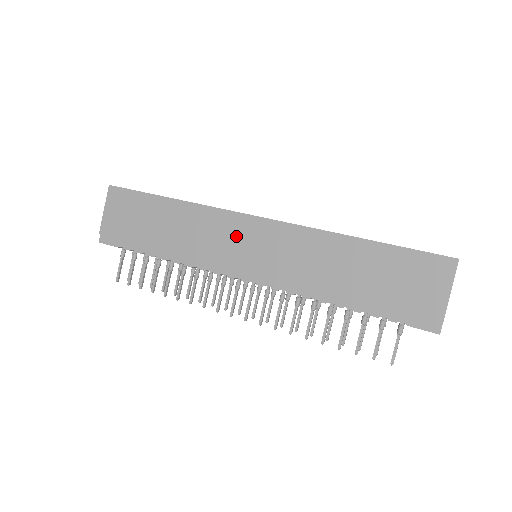
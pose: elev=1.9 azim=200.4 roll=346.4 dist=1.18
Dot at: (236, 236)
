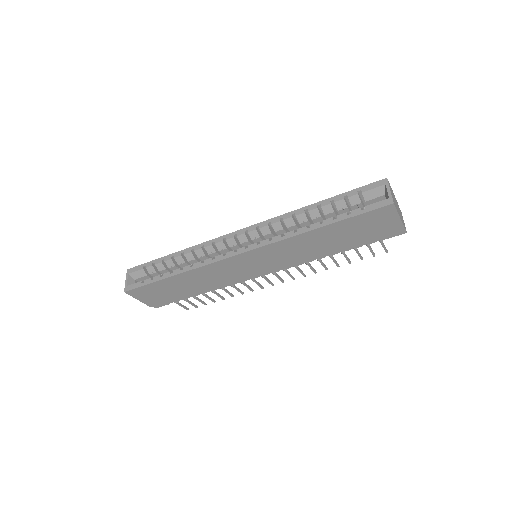
Dot at: (238, 267)
